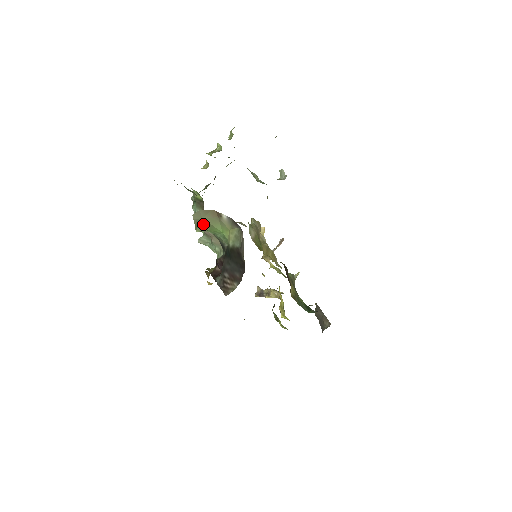
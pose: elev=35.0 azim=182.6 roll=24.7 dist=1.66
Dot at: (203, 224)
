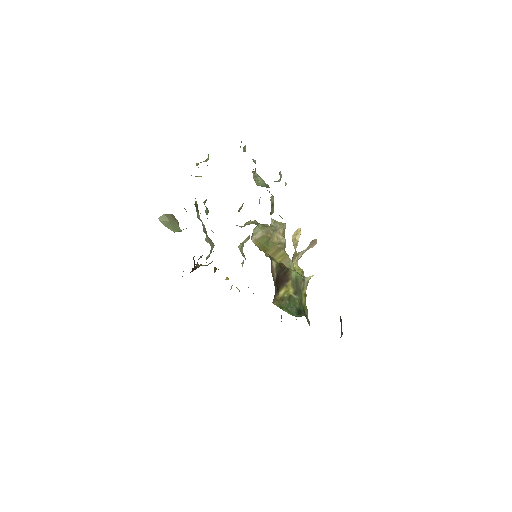
Dot at: (173, 226)
